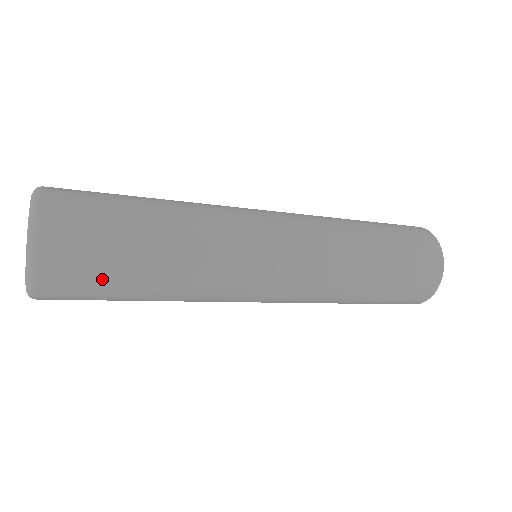
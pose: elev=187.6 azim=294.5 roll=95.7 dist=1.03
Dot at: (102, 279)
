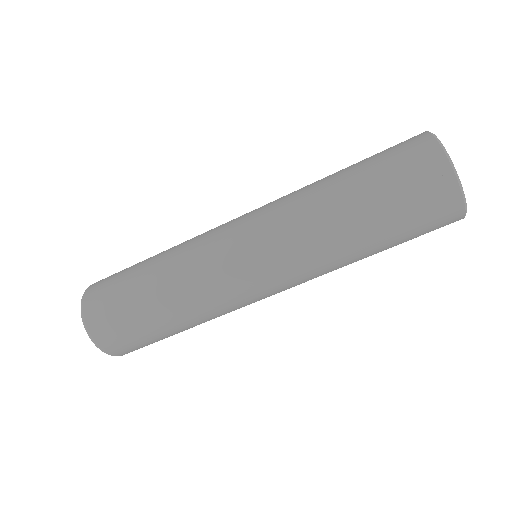
Dot at: (117, 293)
